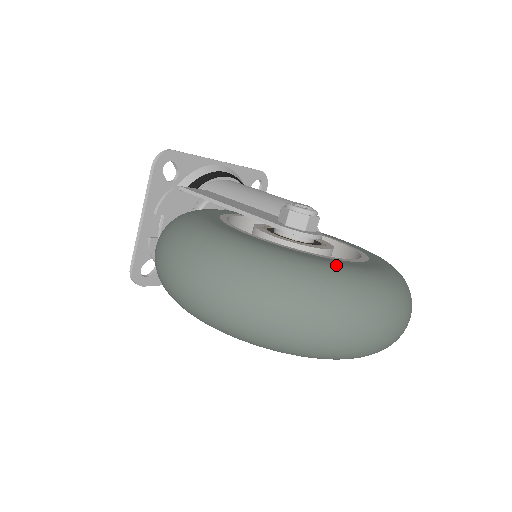
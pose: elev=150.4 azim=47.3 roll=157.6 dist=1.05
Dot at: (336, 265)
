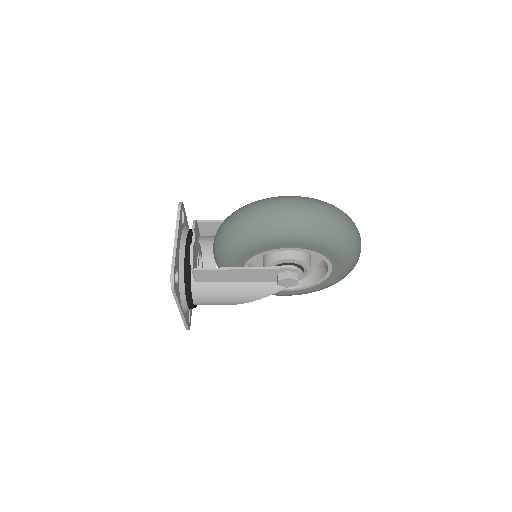
Dot at: occluded
